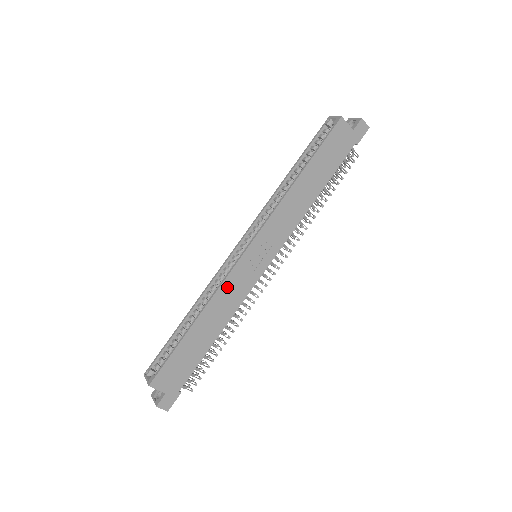
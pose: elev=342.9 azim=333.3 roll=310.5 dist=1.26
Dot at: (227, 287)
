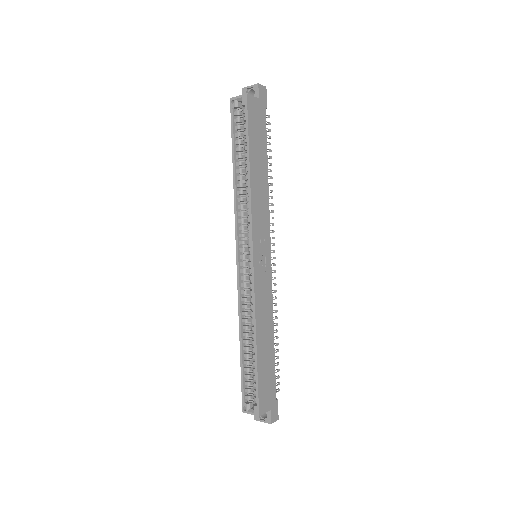
Dot at: (259, 298)
